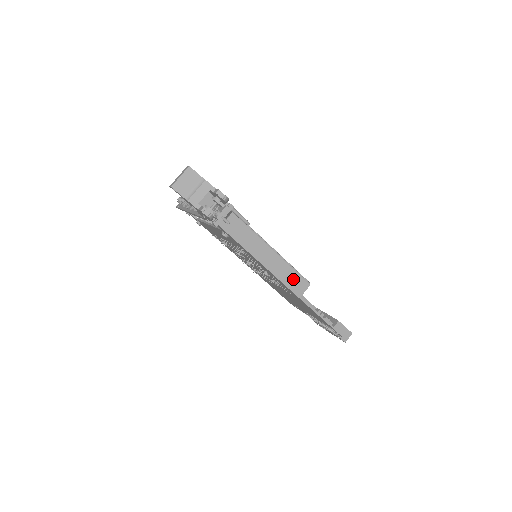
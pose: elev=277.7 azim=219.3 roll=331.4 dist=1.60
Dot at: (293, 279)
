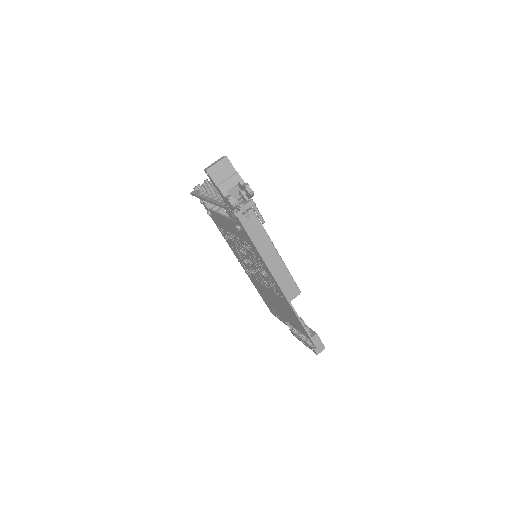
Dot at: (287, 284)
